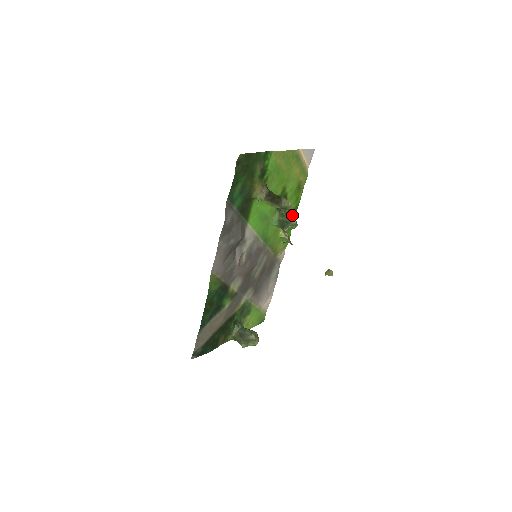
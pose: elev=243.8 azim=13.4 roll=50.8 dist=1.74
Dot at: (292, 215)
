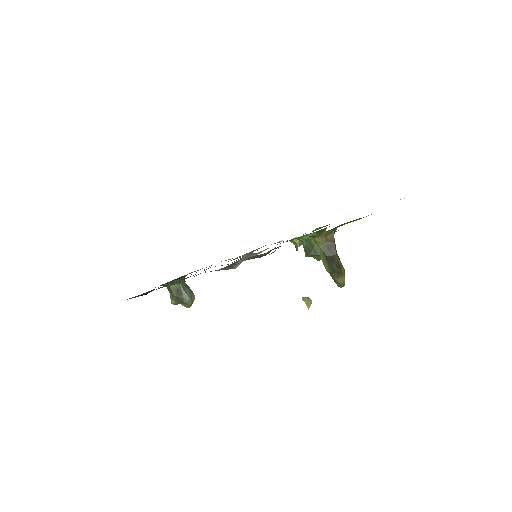
Dot at: occluded
